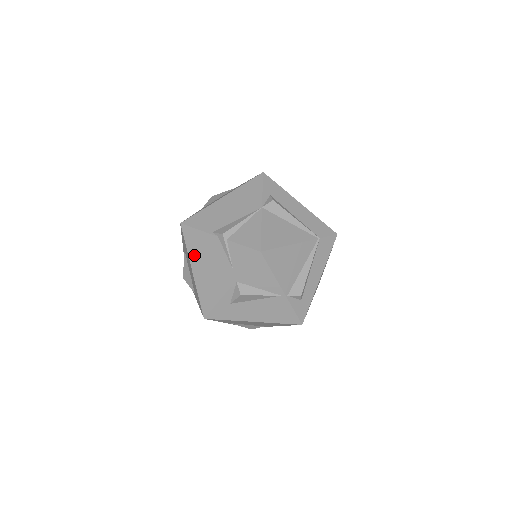
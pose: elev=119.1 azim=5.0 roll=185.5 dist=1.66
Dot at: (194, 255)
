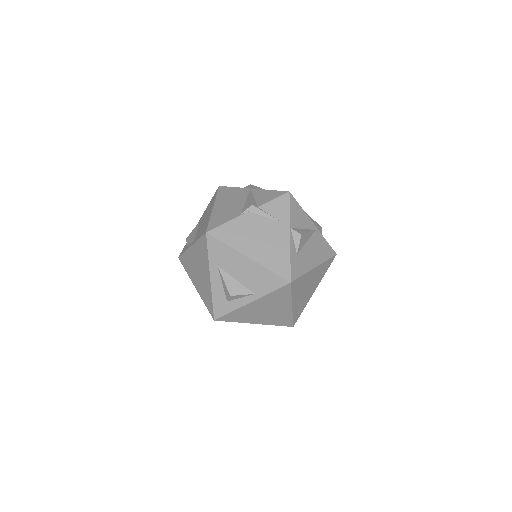
Dot at: (240, 243)
